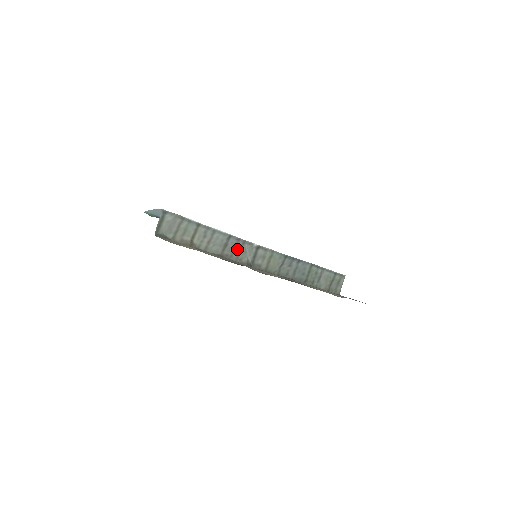
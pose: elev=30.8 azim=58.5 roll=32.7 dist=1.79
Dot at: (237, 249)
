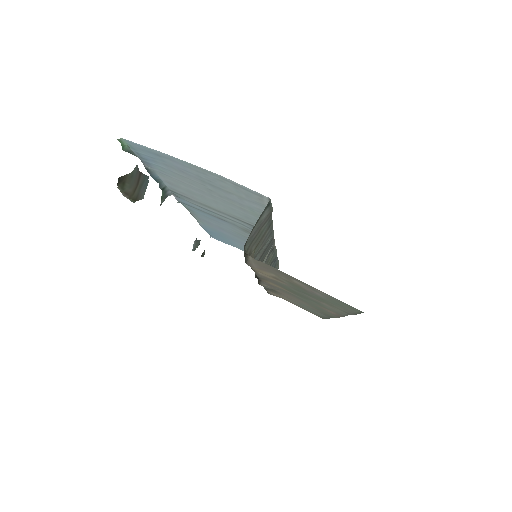
Dot at: (265, 255)
